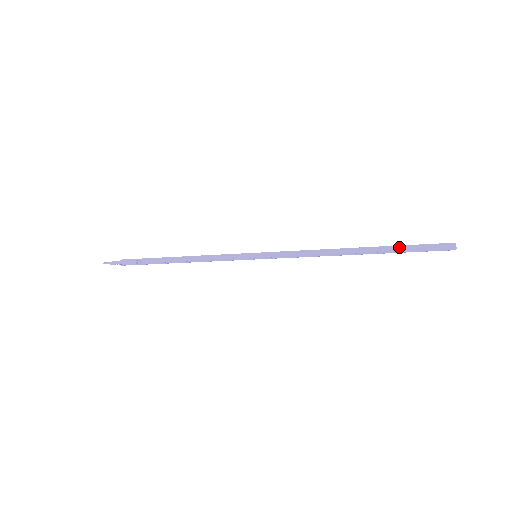
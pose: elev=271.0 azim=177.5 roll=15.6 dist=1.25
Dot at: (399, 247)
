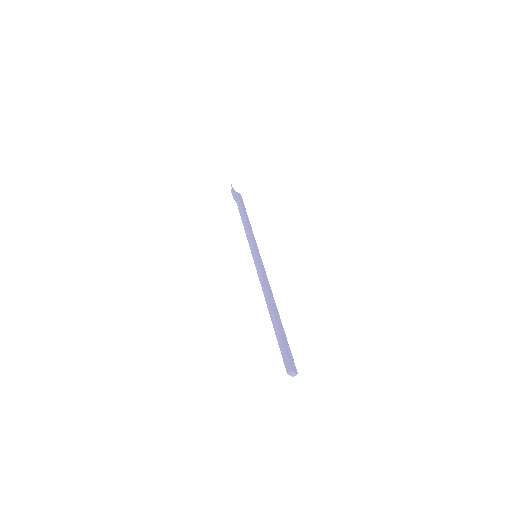
Dot at: (279, 334)
